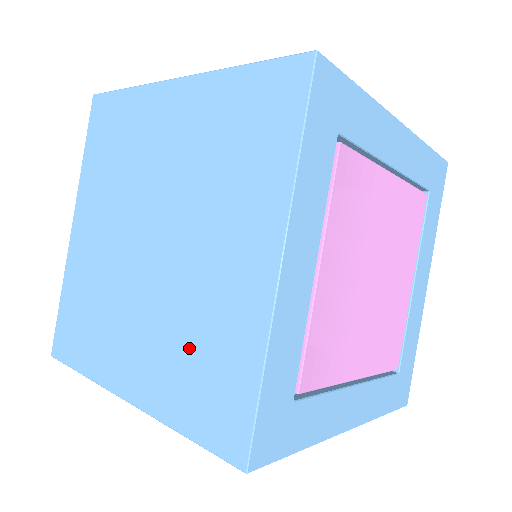
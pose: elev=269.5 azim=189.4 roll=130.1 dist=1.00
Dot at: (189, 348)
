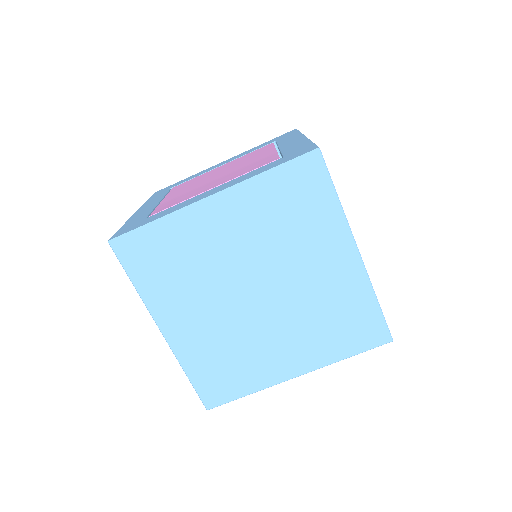
Dot at: (226, 355)
